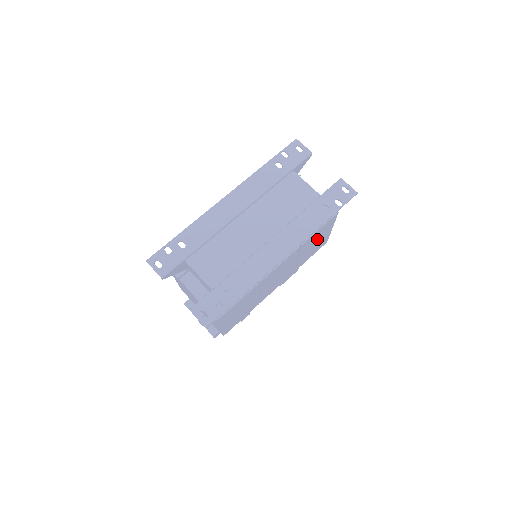
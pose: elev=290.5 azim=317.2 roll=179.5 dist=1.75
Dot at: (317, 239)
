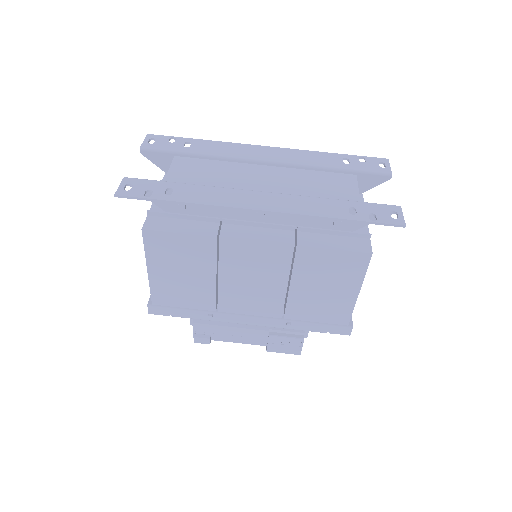
Dot at: (329, 280)
